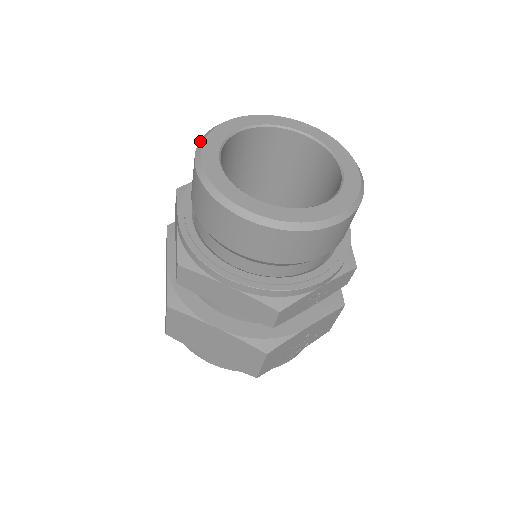
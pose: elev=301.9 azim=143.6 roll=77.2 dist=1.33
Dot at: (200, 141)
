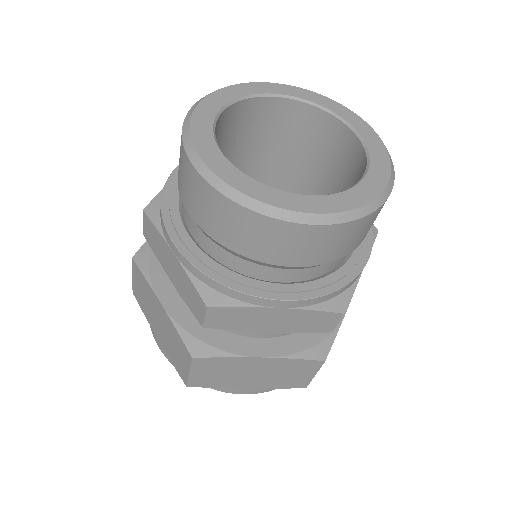
Dot at: (184, 141)
